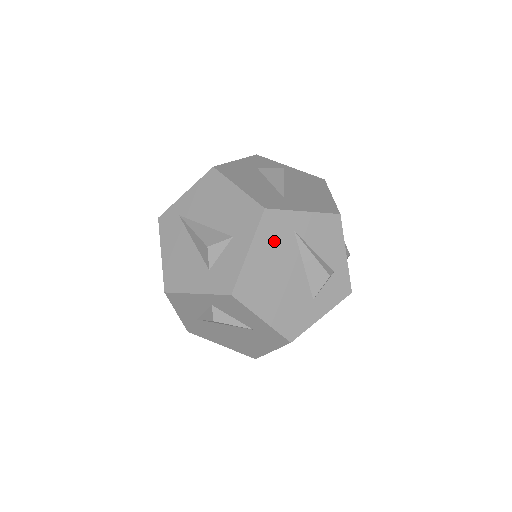
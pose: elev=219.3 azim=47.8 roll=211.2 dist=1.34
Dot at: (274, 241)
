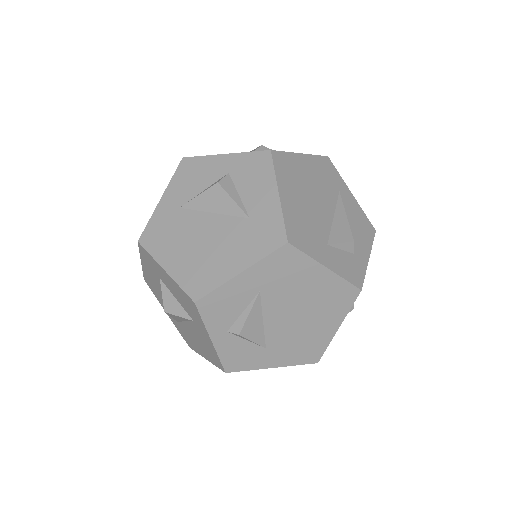
Dot at: (322, 175)
